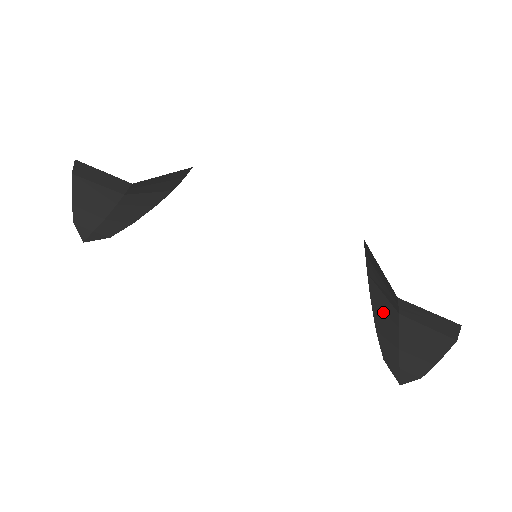
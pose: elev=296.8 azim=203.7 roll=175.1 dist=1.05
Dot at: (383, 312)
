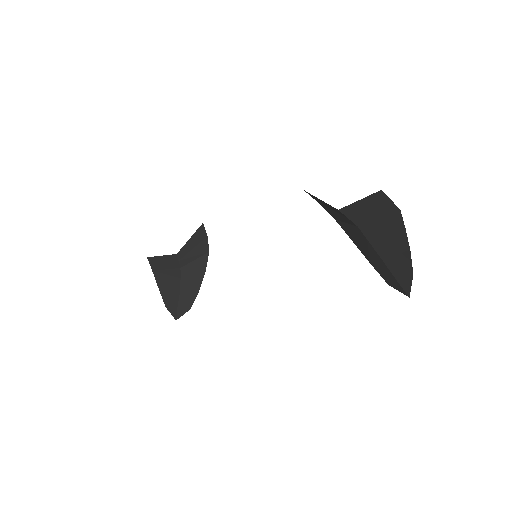
Dot at: (358, 239)
